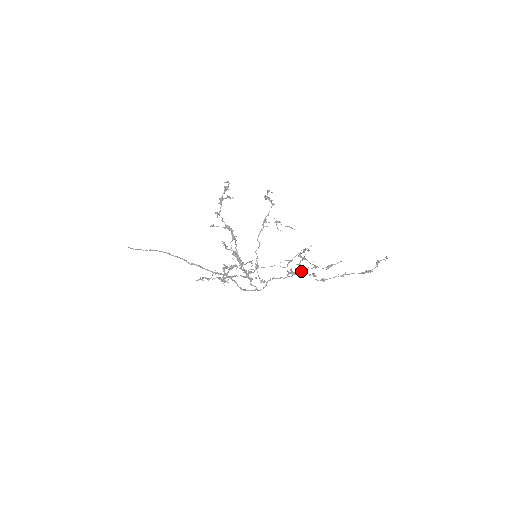
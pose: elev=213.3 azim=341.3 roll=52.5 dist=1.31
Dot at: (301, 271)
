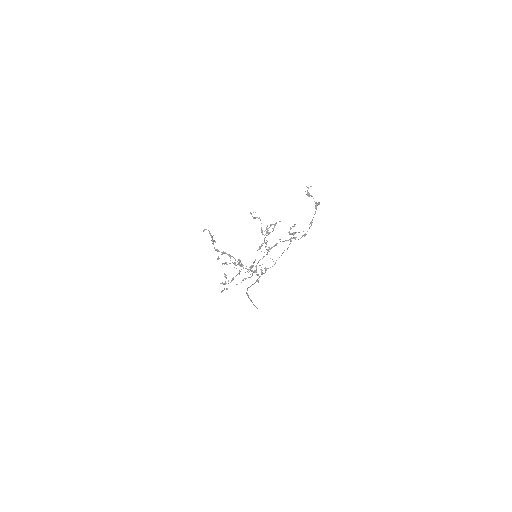
Dot at: occluded
